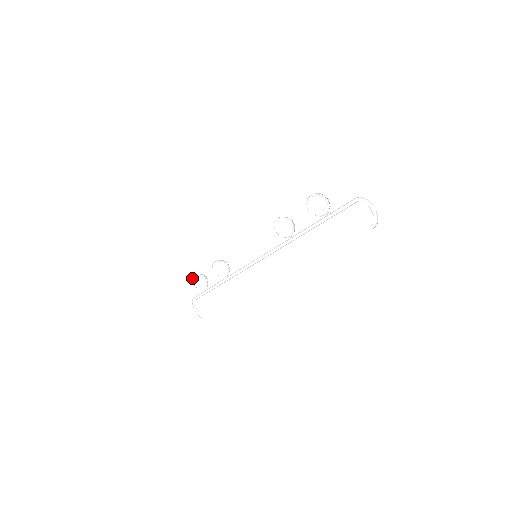
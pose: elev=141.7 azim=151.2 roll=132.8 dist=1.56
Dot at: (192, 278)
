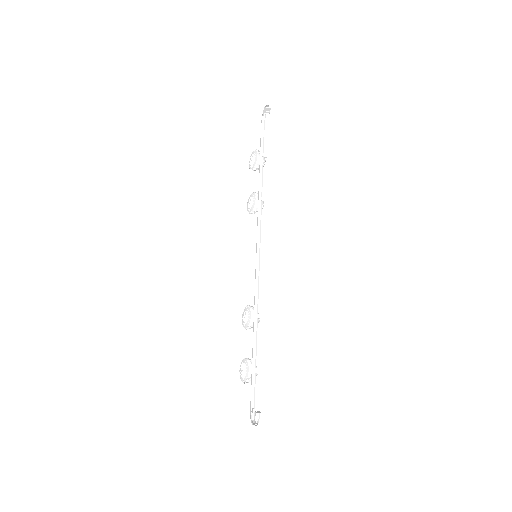
Dot at: occluded
